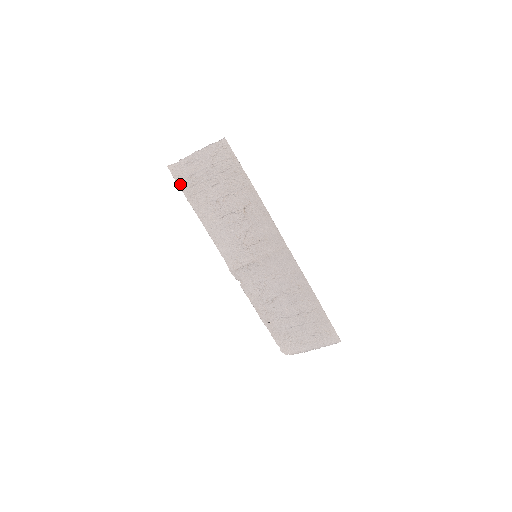
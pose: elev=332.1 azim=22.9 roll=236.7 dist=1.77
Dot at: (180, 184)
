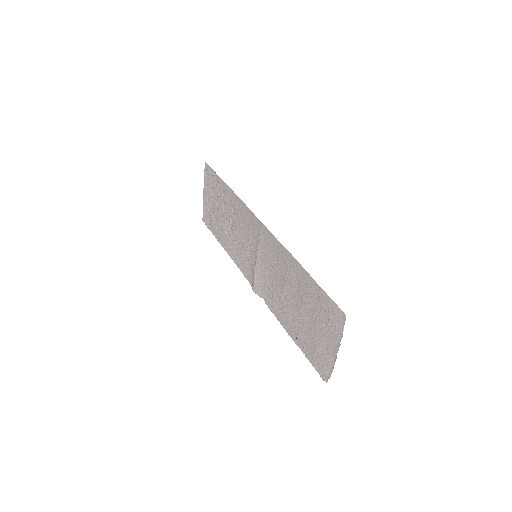
Dot at: (210, 229)
